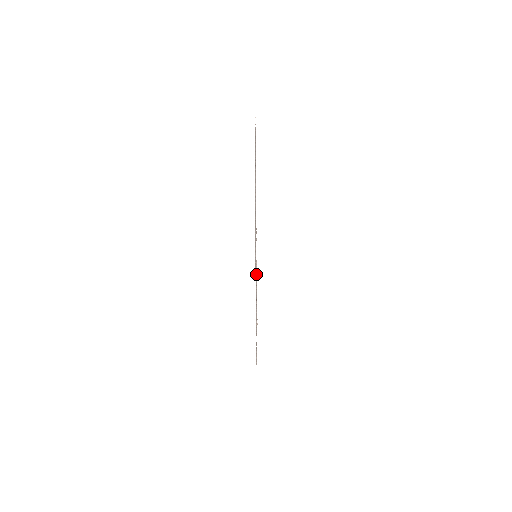
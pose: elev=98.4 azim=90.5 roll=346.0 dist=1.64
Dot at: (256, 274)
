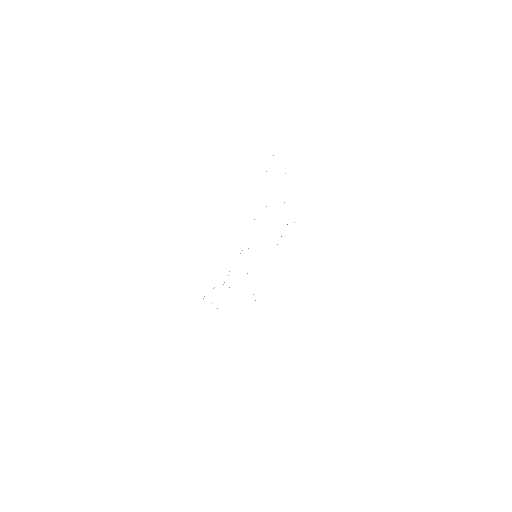
Dot at: occluded
